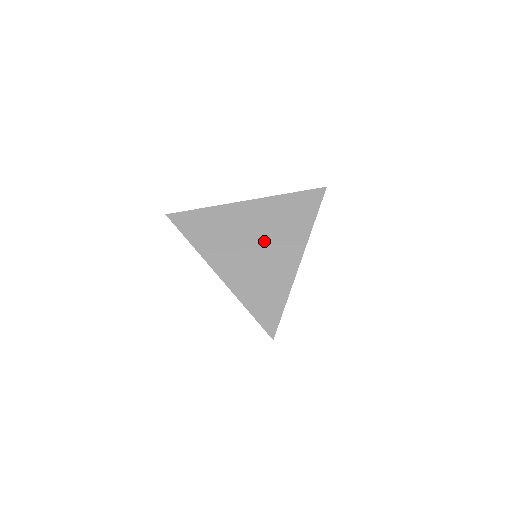
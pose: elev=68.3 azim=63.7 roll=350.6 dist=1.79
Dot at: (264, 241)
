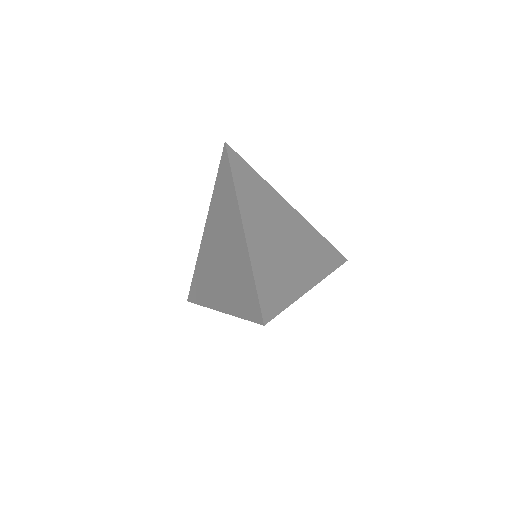
Dot at: (291, 244)
